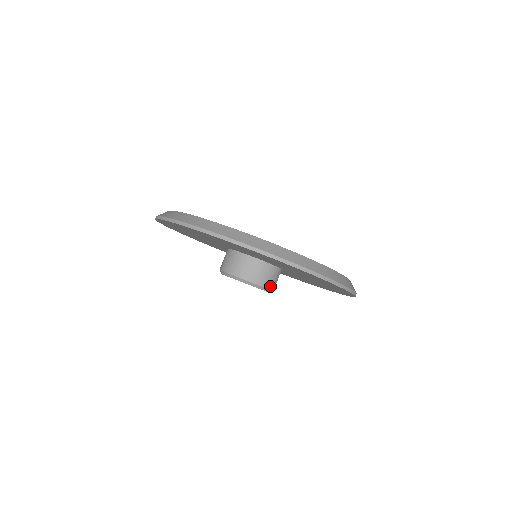
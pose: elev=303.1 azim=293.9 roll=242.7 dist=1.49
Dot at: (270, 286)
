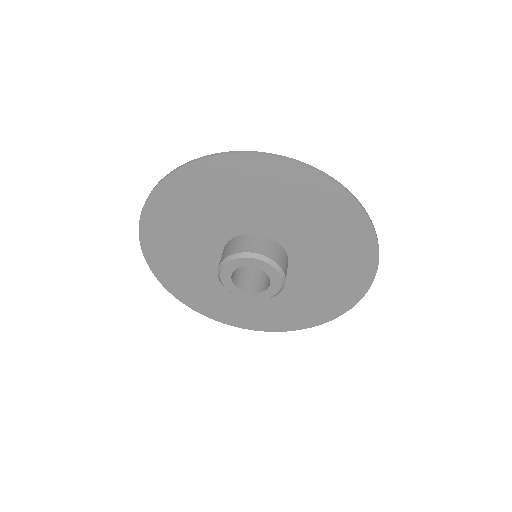
Dot at: (283, 269)
